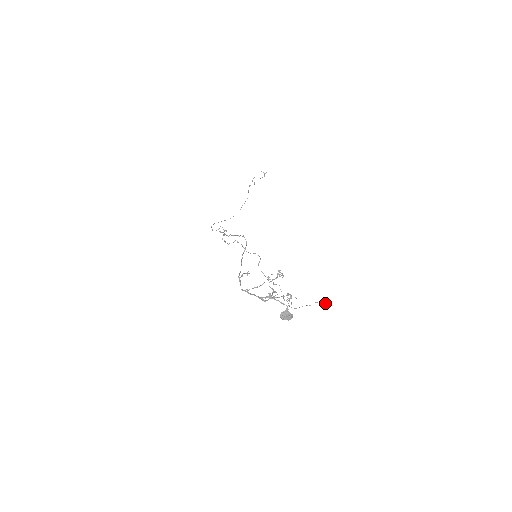
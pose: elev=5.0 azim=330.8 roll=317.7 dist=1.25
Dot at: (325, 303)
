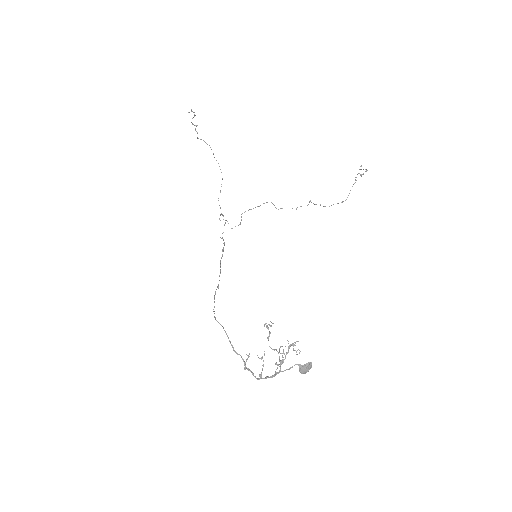
Dot at: occluded
